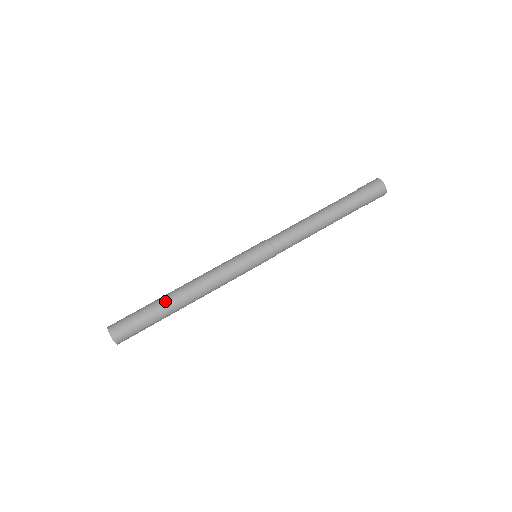
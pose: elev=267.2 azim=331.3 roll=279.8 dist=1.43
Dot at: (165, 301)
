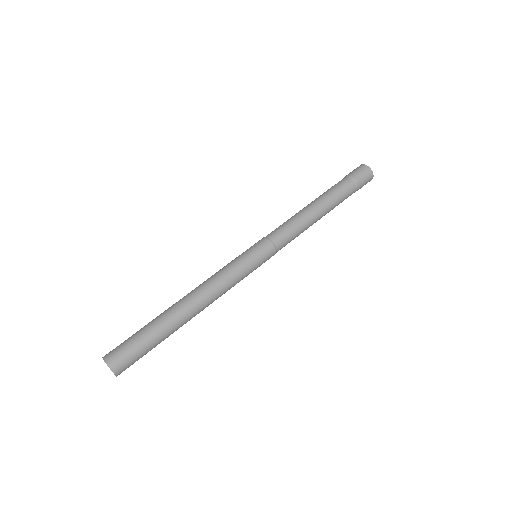
Dot at: (172, 324)
